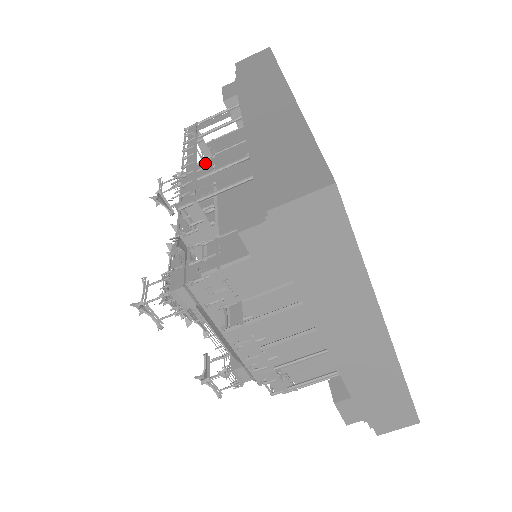
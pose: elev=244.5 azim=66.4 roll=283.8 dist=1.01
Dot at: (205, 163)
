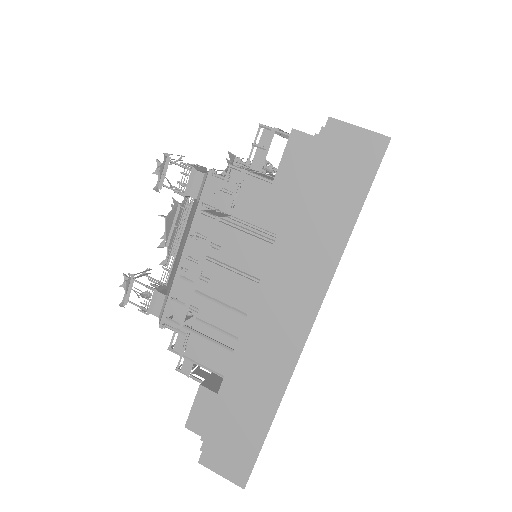
Dot at: occluded
